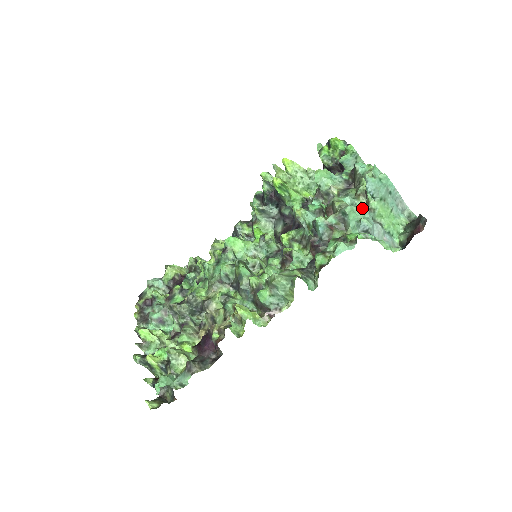
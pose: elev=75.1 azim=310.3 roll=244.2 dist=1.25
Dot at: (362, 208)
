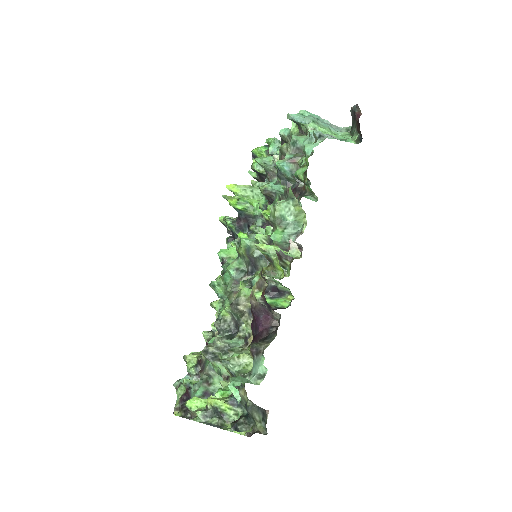
Dot at: occluded
